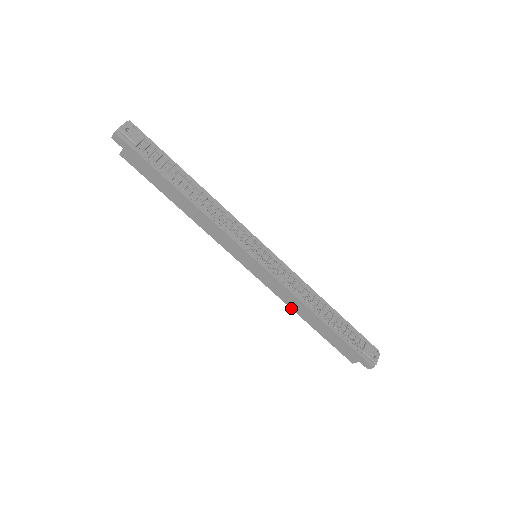
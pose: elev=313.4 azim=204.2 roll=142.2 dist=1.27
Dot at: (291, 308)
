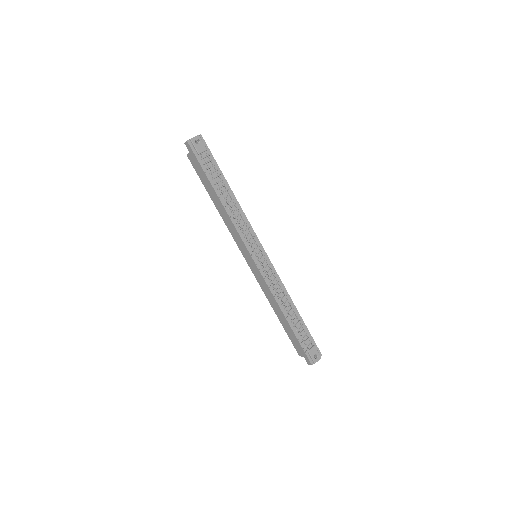
Dot at: occluded
